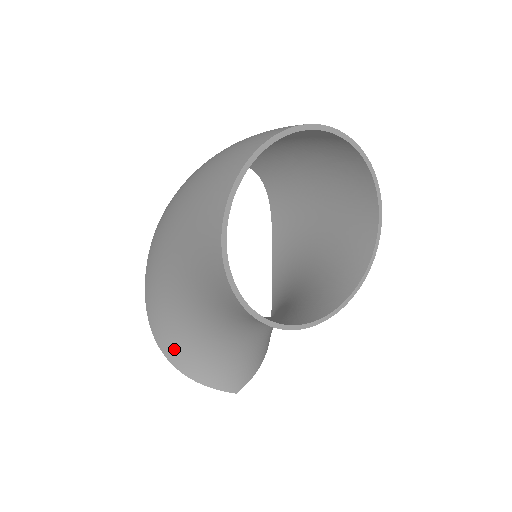
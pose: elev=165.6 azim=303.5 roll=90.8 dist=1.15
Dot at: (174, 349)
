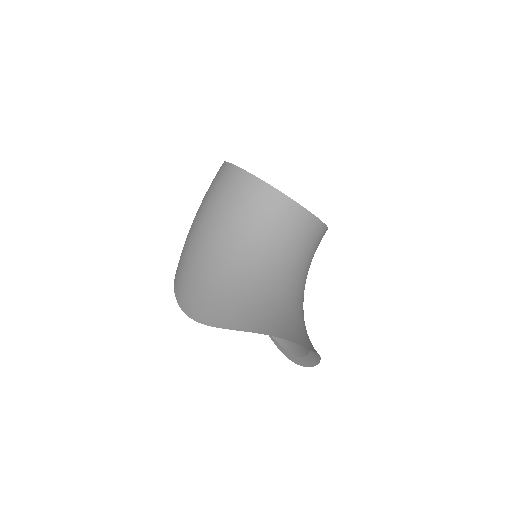
Dot at: (226, 313)
